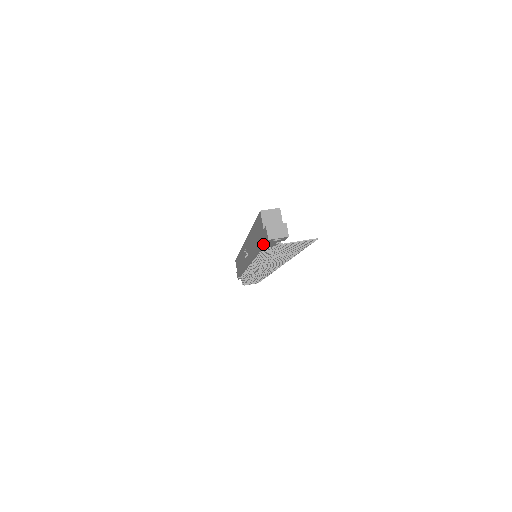
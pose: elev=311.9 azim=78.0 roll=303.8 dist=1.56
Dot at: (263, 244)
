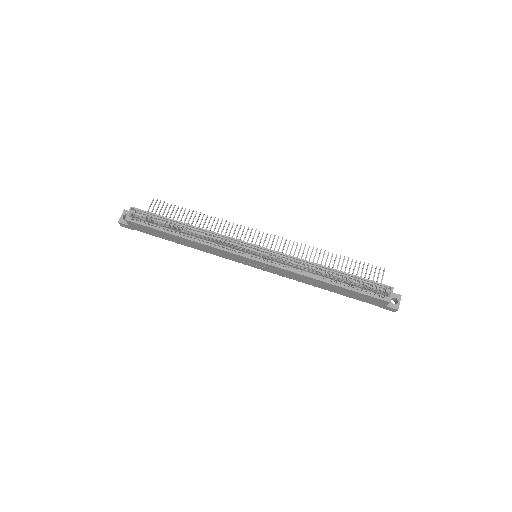
Dot at: (365, 301)
